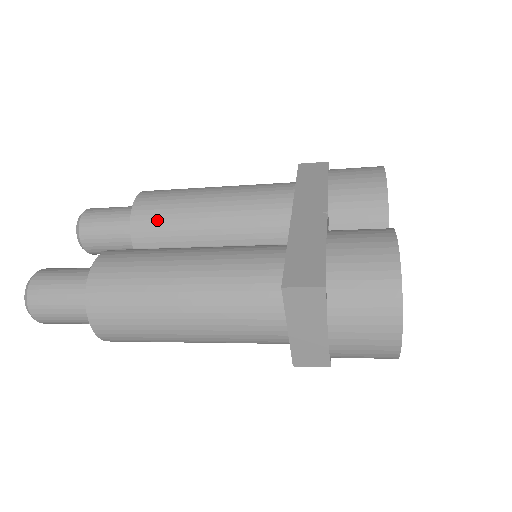
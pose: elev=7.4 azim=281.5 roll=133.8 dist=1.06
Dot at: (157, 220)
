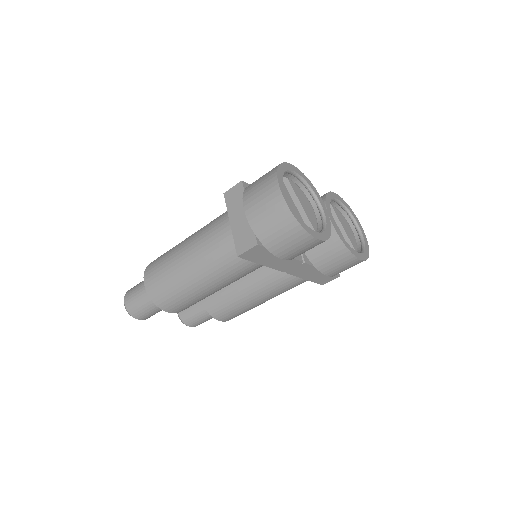
Dot at: occluded
